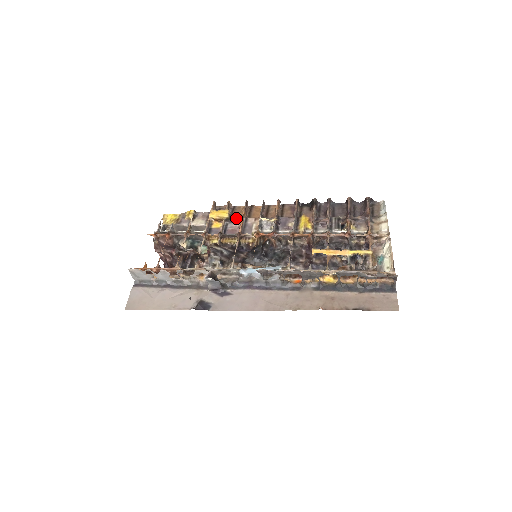
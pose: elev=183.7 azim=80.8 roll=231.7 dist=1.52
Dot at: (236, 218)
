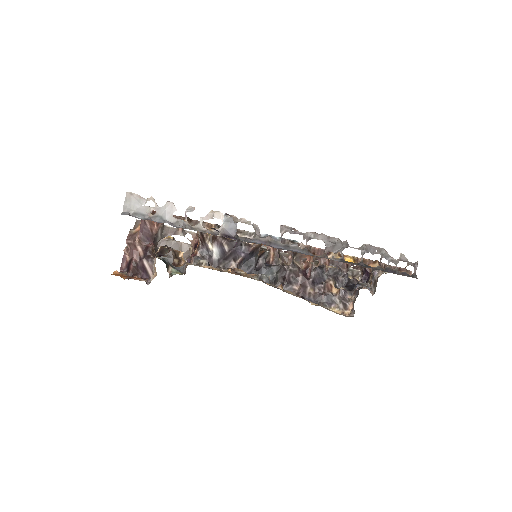
Dot at: occluded
